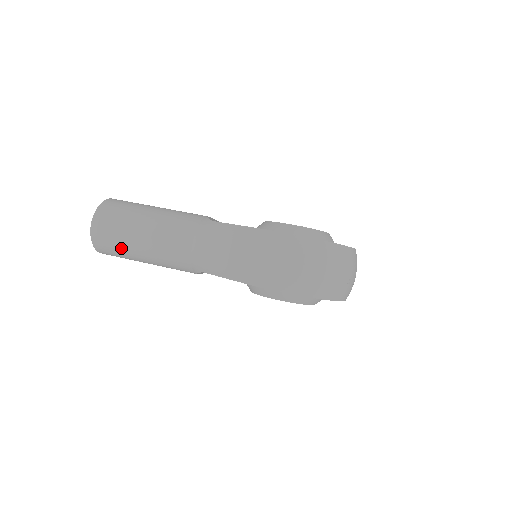
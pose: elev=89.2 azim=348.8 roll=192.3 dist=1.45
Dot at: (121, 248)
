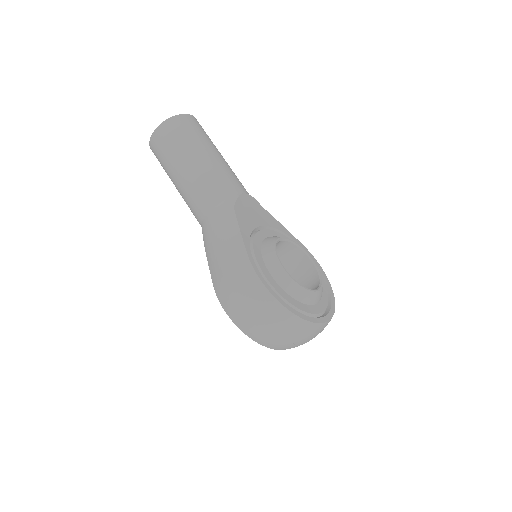
Dot at: (165, 168)
